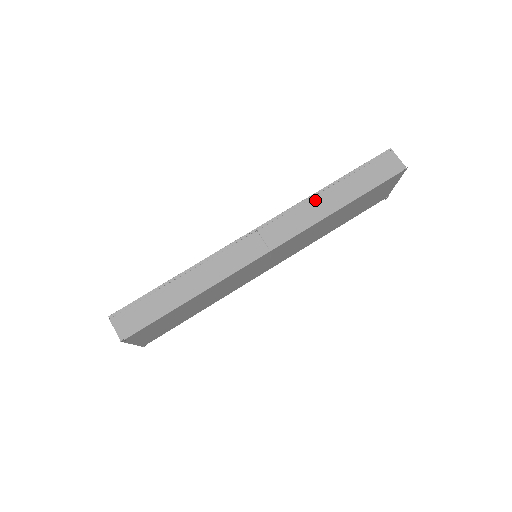
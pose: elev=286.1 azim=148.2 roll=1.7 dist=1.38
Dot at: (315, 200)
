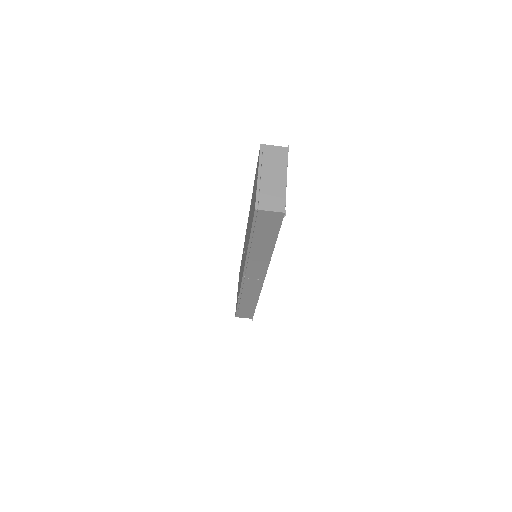
Dot at: (252, 256)
